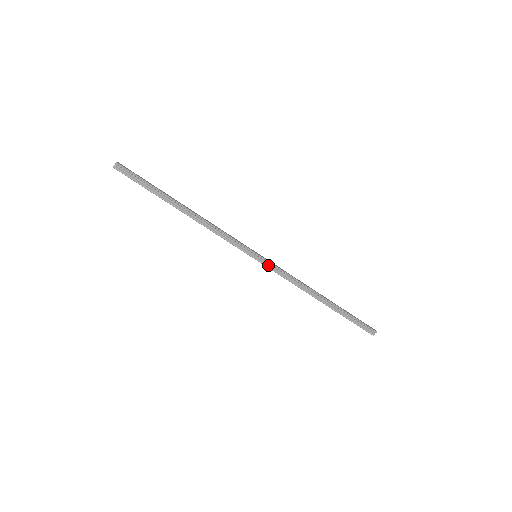
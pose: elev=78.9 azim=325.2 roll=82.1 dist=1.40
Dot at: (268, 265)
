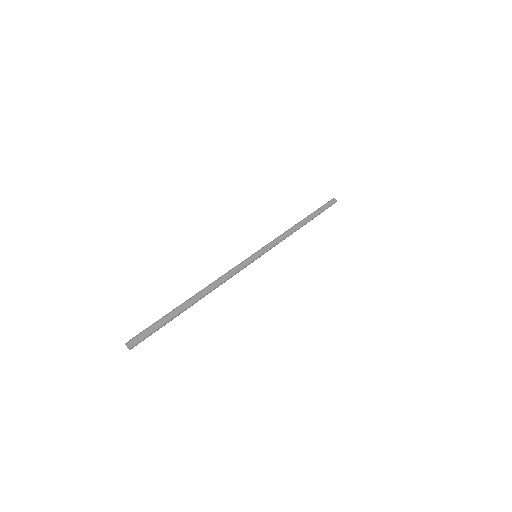
Dot at: occluded
